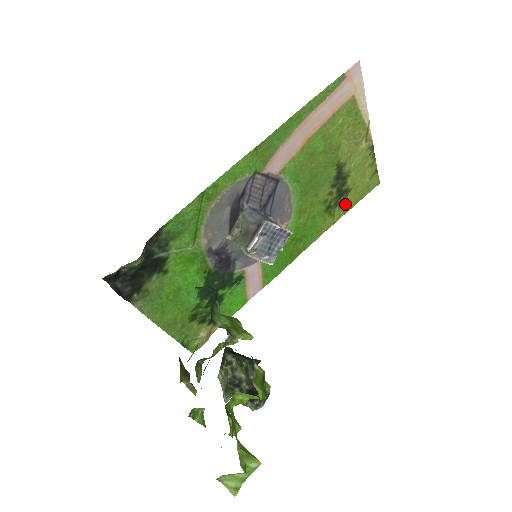
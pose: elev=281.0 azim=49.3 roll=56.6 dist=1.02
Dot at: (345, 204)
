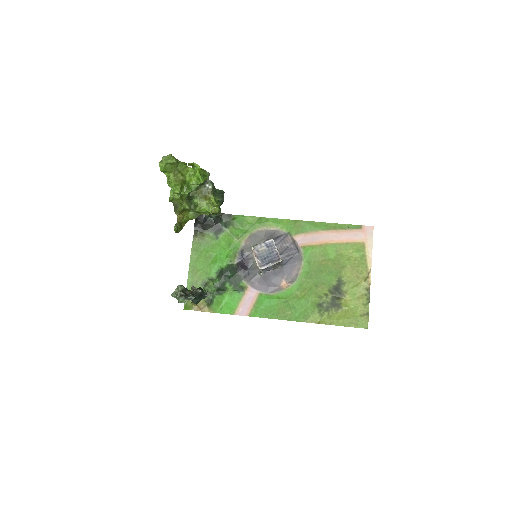
Dot at: (334, 317)
